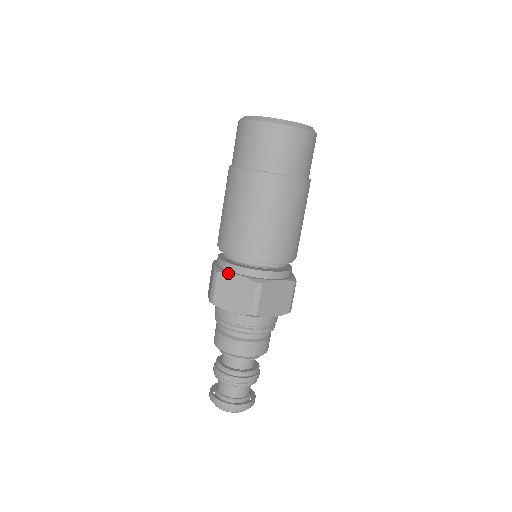
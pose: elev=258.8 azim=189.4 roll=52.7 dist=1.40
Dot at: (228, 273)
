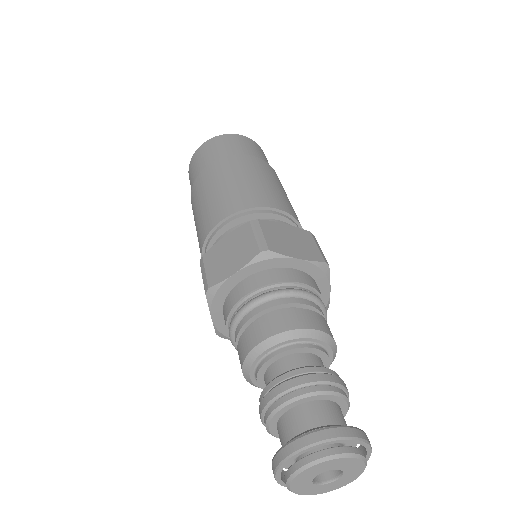
Dot at: (272, 221)
